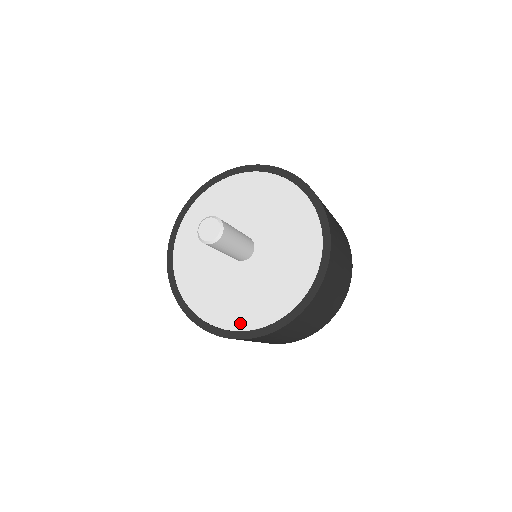
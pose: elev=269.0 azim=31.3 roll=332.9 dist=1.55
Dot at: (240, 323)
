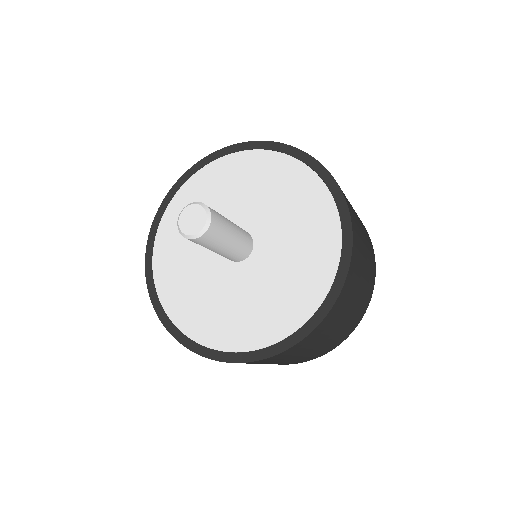
Dot at: (175, 310)
